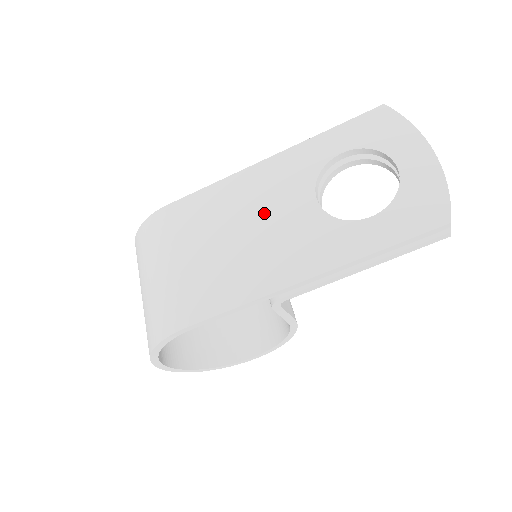
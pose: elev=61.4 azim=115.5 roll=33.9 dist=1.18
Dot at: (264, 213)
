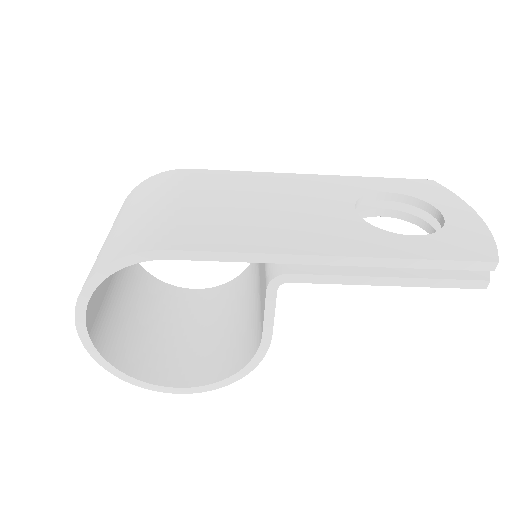
Dot at: (296, 202)
